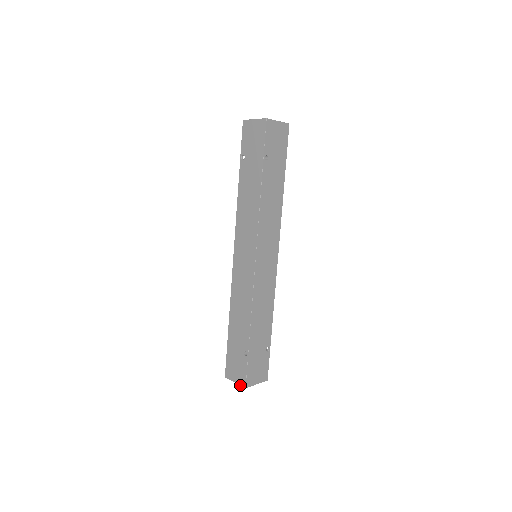
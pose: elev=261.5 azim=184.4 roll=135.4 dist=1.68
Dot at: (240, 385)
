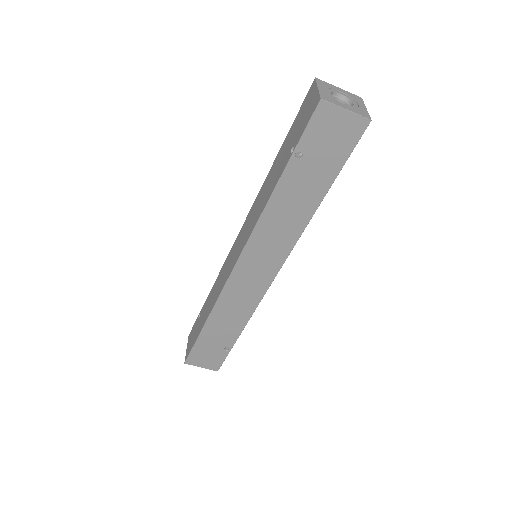
Dot at: occluded
